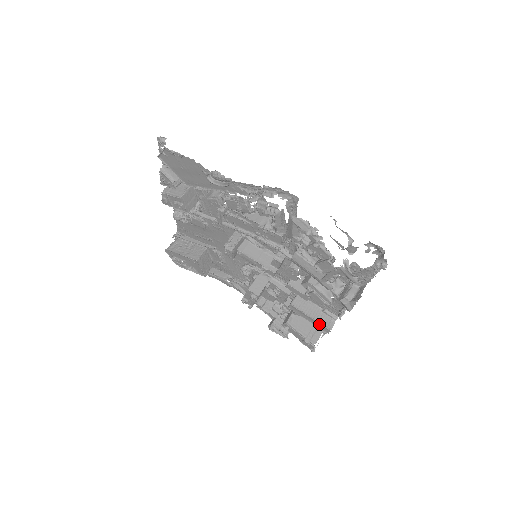
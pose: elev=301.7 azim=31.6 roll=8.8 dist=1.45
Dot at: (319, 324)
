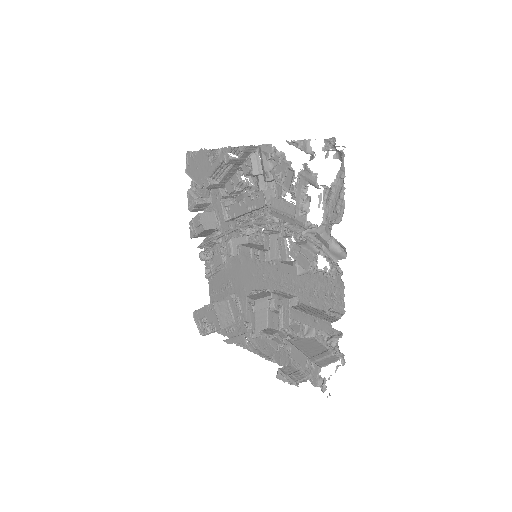
Dot at: (319, 321)
